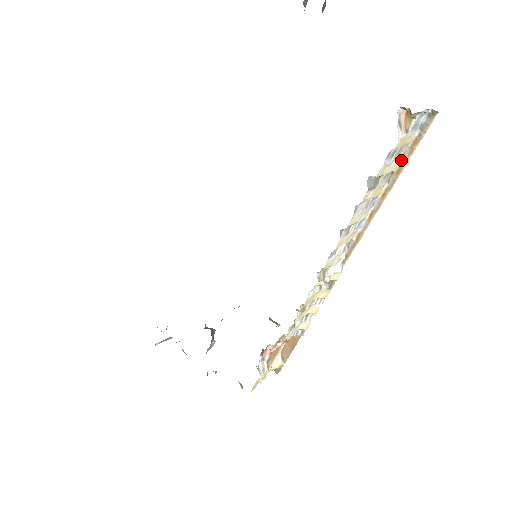
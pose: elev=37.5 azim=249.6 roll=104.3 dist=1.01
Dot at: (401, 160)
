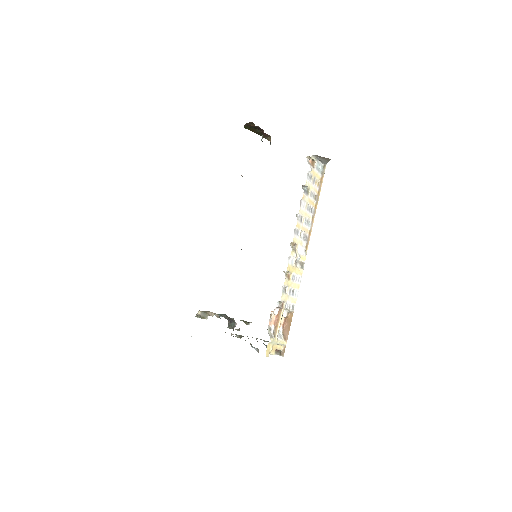
Dot at: (318, 189)
